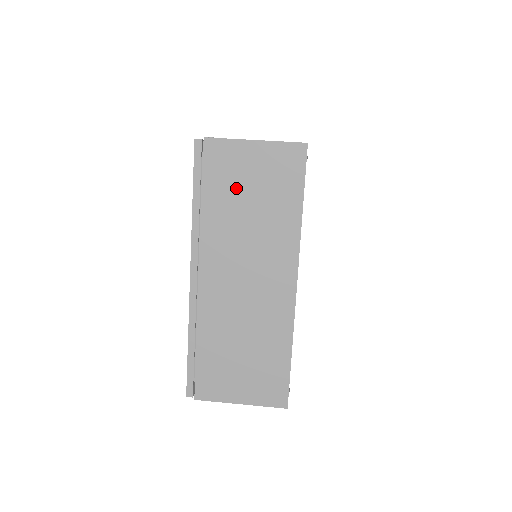
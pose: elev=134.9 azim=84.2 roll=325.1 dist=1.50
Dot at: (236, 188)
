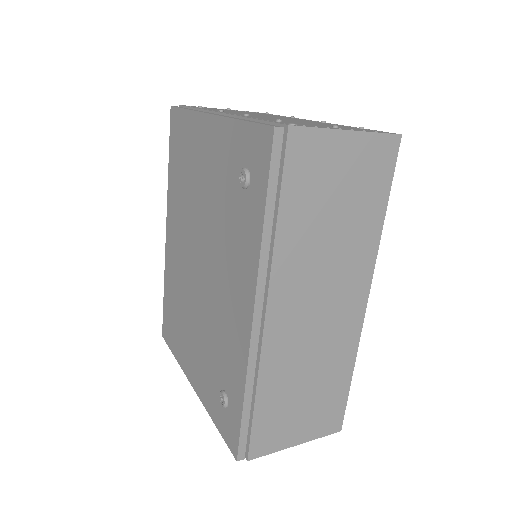
Dot at: (320, 196)
